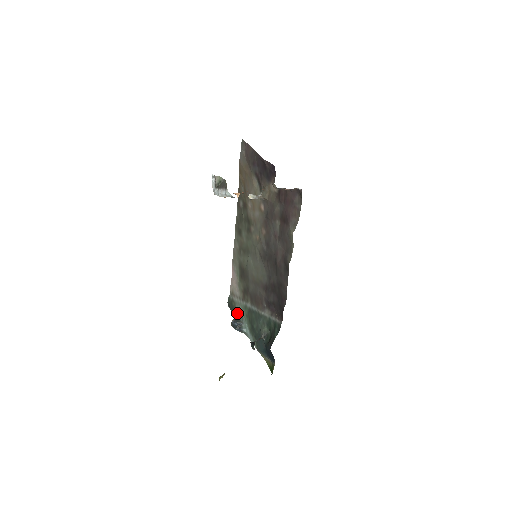
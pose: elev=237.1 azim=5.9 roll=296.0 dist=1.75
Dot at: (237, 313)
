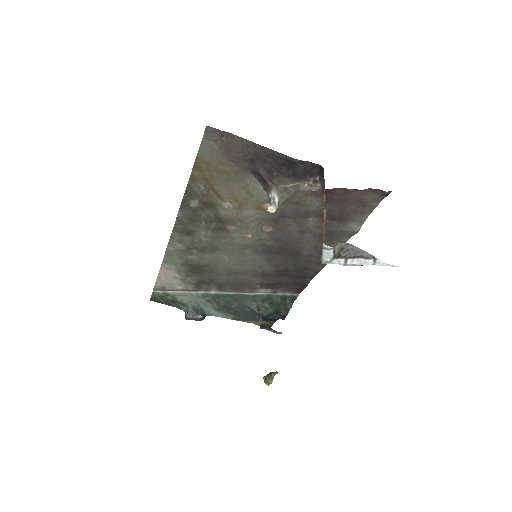
Dot at: (184, 304)
